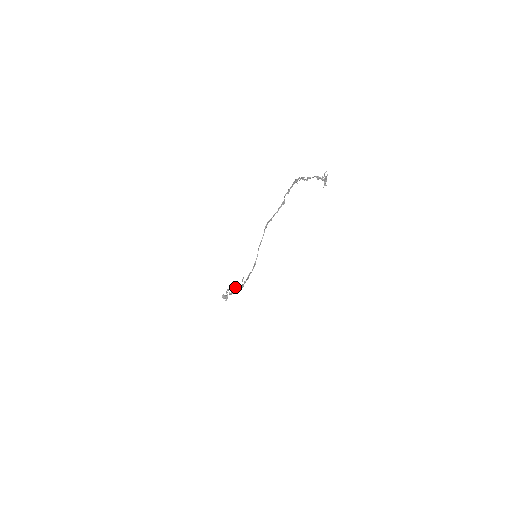
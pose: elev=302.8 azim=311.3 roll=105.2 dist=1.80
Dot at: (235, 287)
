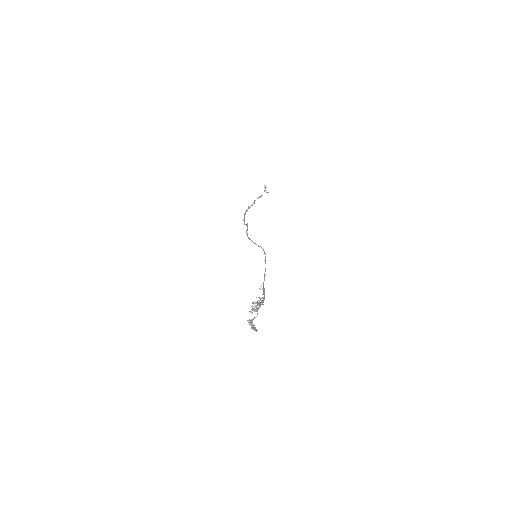
Dot at: occluded
